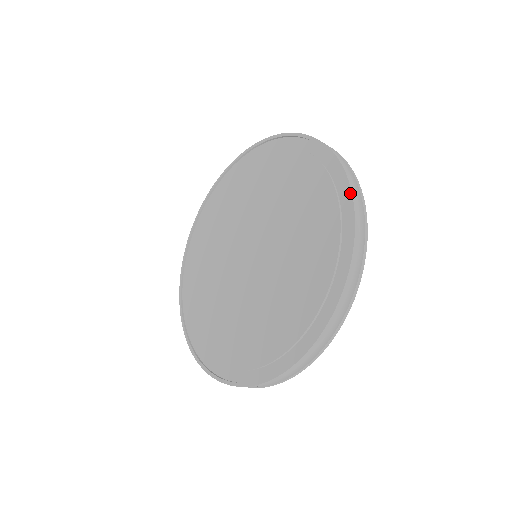
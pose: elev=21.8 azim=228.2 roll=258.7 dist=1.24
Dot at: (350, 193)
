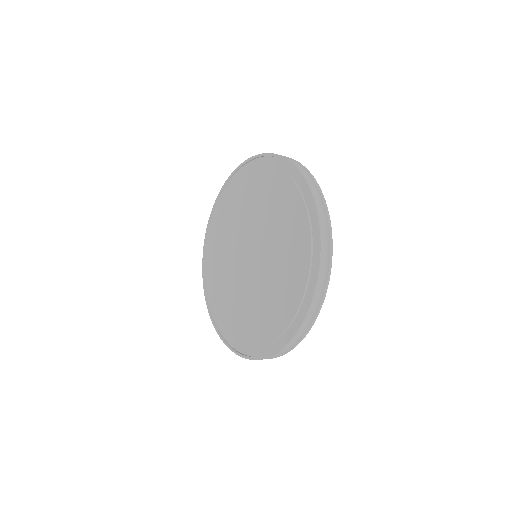
Dot at: (317, 220)
